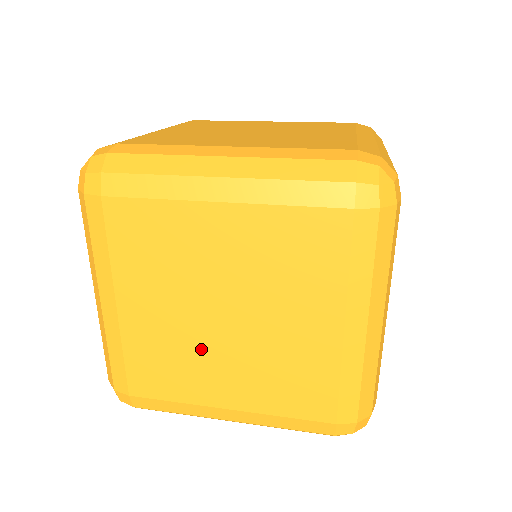
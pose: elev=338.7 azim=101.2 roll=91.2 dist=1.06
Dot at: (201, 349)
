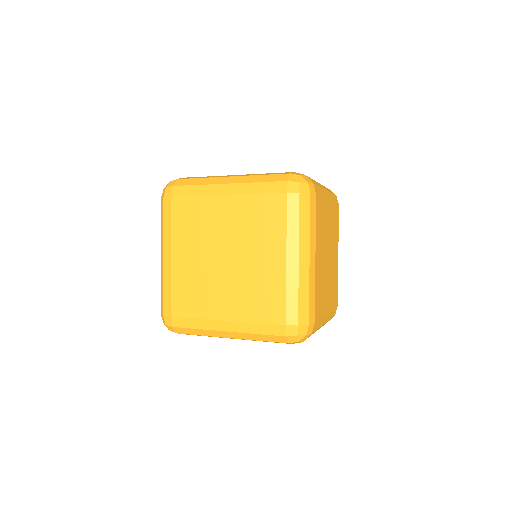
Dot at: (213, 280)
